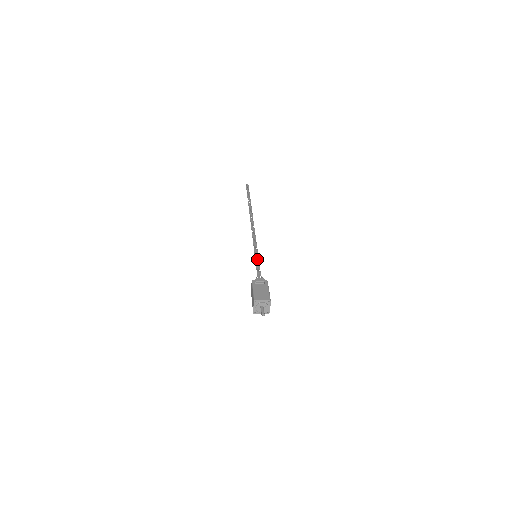
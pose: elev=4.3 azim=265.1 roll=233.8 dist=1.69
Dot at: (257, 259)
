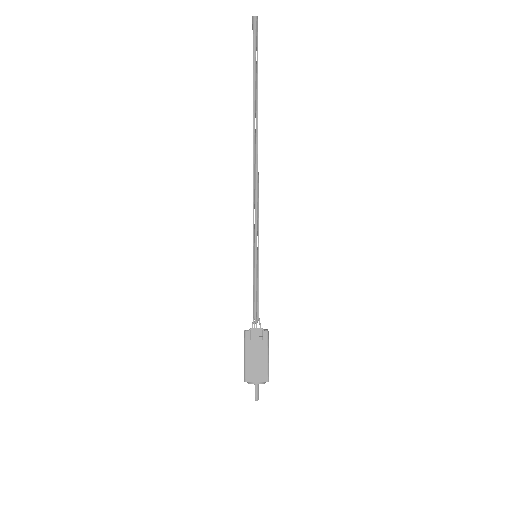
Dot at: (256, 274)
